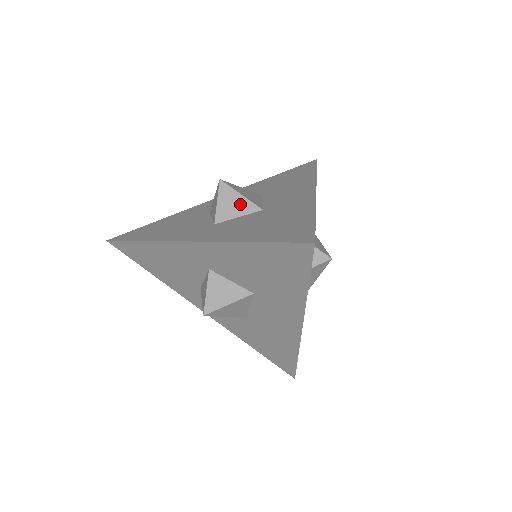
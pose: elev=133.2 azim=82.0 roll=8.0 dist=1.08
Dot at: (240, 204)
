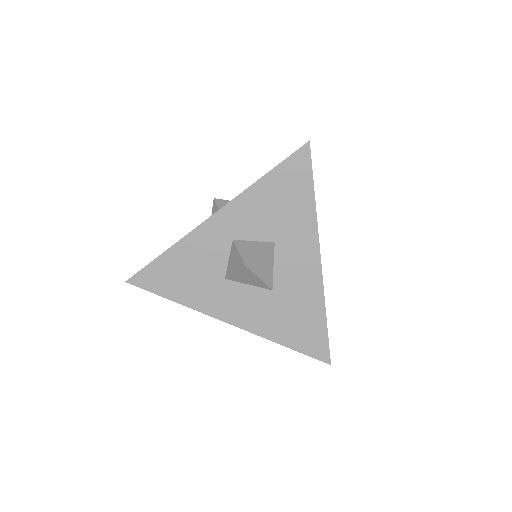
Dot at: occluded
